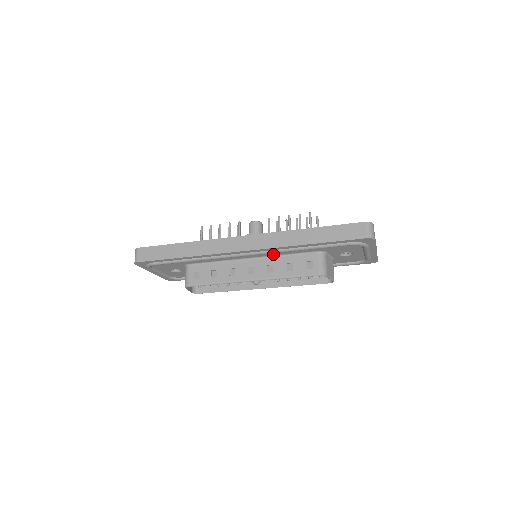
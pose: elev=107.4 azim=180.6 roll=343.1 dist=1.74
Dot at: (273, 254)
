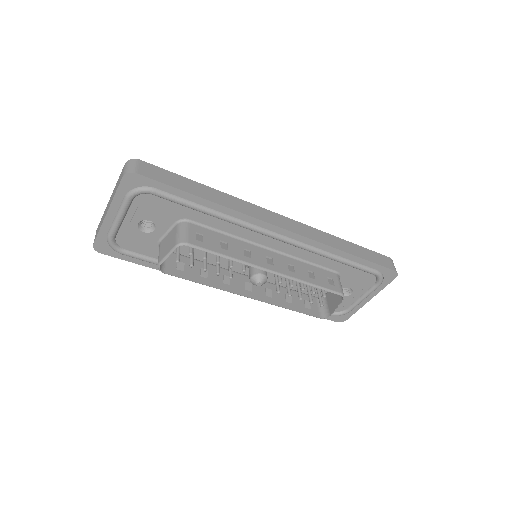
Dot at: (297, 254)
